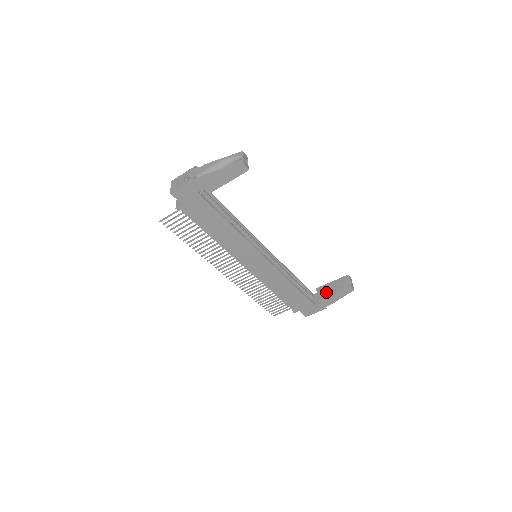
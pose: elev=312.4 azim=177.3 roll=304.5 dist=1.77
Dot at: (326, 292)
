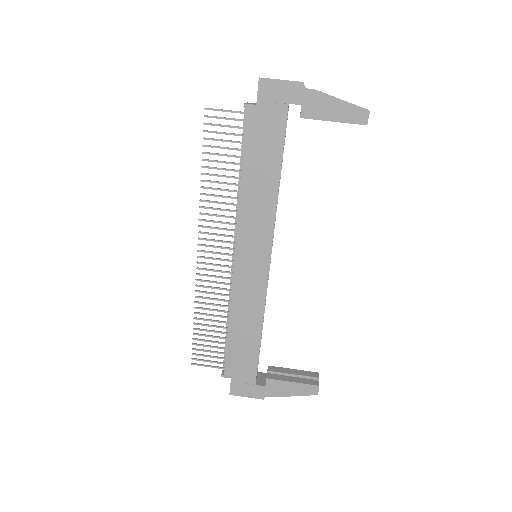
Dot at: (282, 375)
